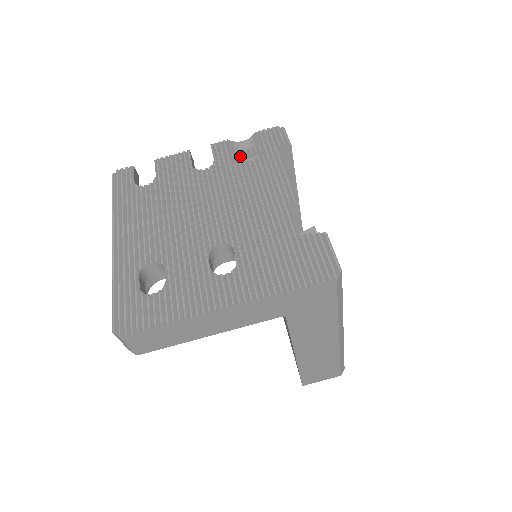
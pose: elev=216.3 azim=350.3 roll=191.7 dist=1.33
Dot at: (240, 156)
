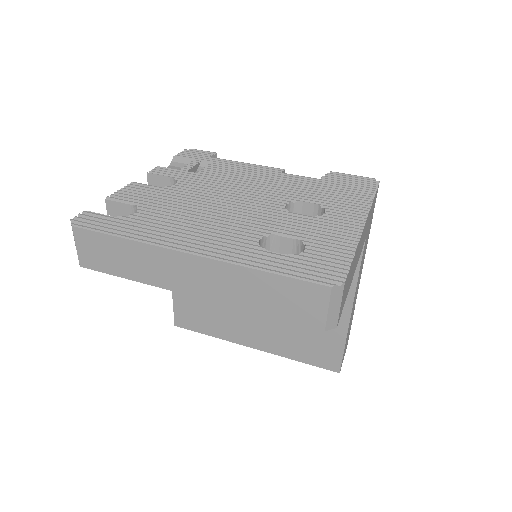
Dot at: (190, 169)
